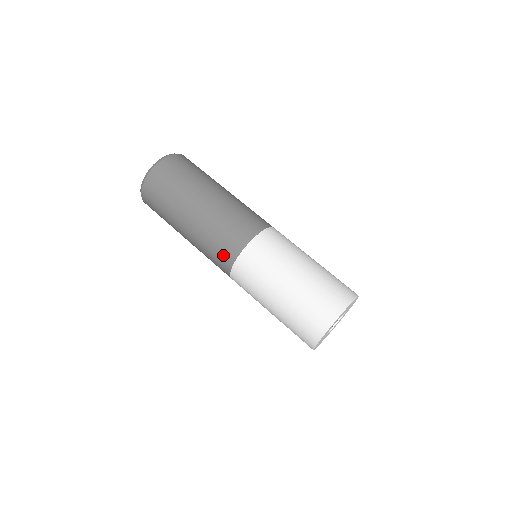
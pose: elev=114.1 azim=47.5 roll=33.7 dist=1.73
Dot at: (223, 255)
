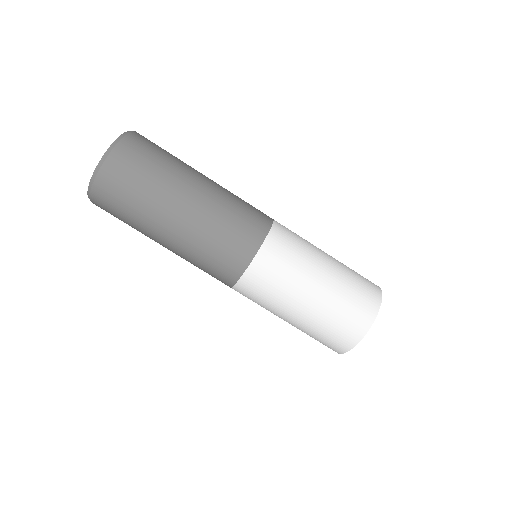
Dot at: (219, 276)
